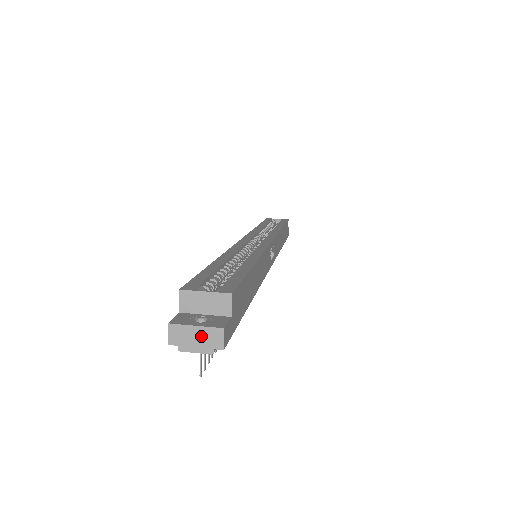
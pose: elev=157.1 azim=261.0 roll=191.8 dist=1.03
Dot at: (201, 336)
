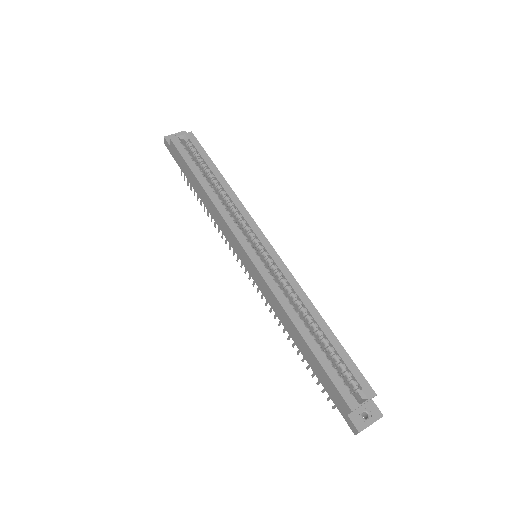
Dot at: occluded
